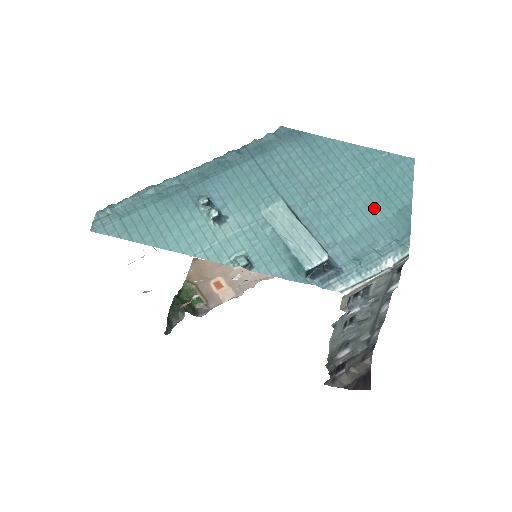
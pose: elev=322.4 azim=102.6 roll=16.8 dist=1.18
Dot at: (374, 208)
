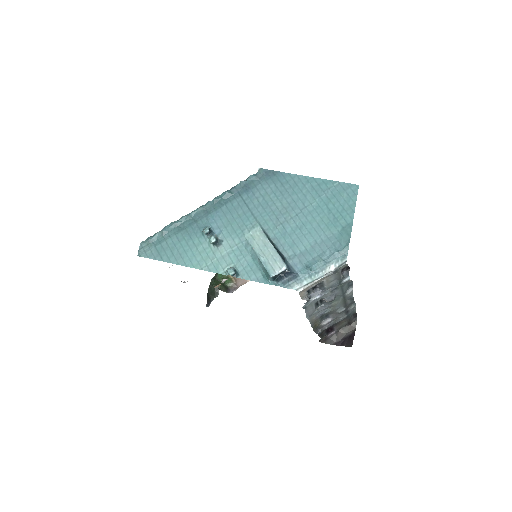
Dot at: (324, 227)
